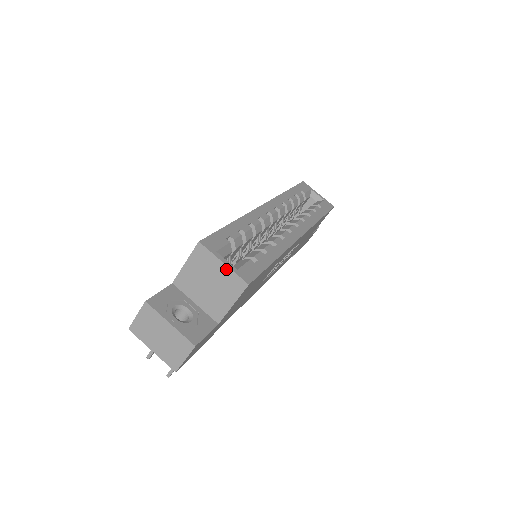
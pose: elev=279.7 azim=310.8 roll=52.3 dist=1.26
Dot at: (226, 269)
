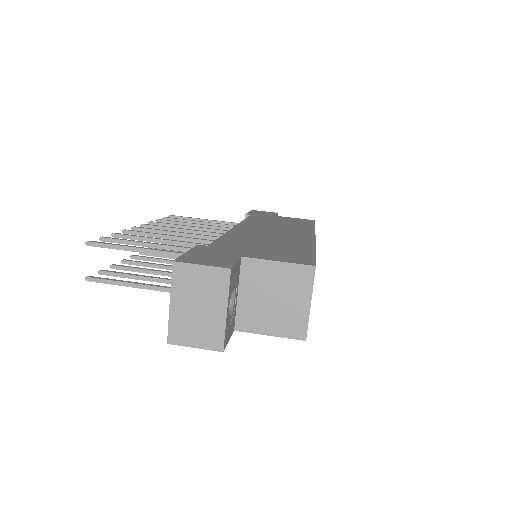
Dot at: (306, 310)
